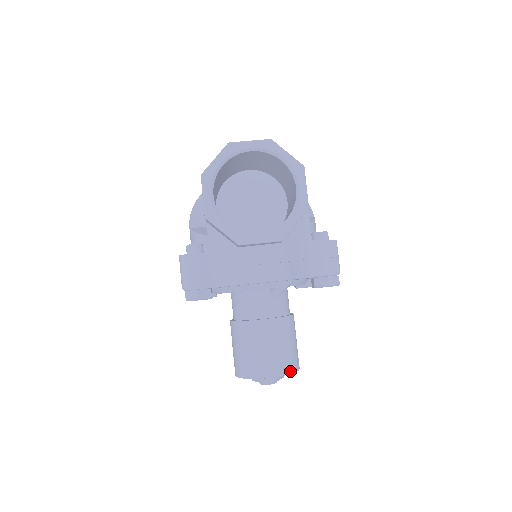
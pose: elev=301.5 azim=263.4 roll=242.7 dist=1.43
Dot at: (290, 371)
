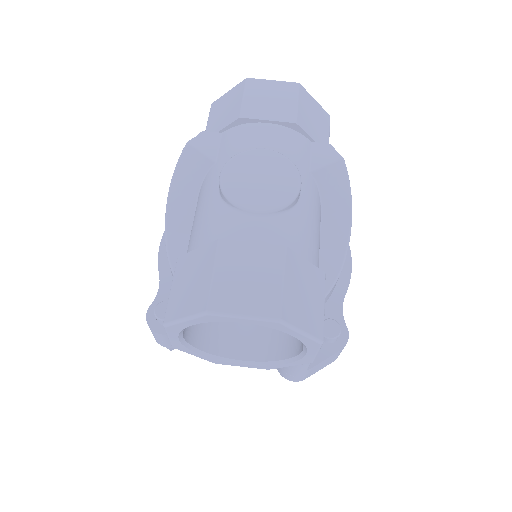
Dot at: occluded
